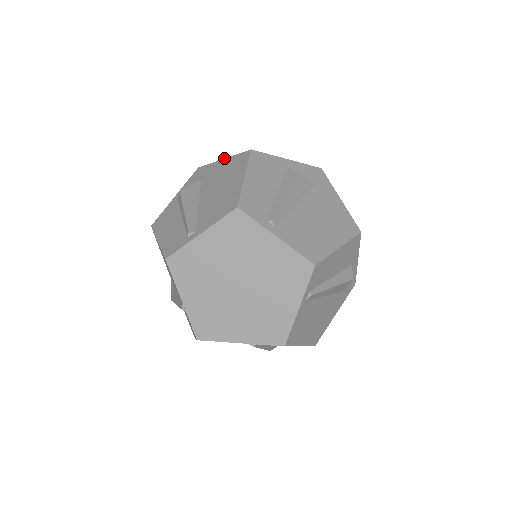
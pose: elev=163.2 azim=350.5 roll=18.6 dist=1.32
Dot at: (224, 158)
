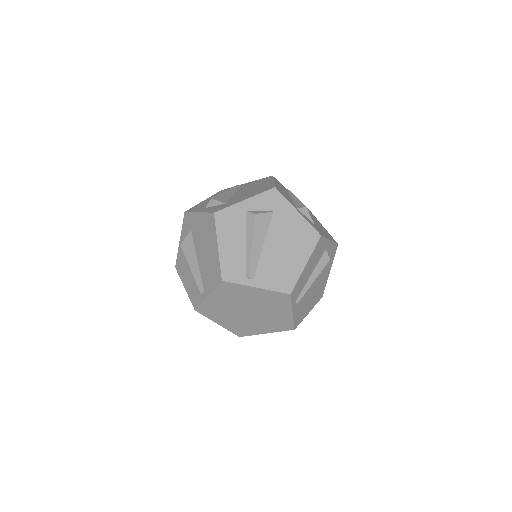
Dot at: occluded
